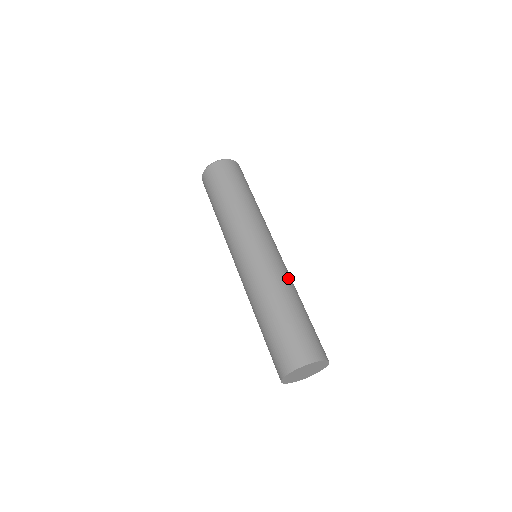
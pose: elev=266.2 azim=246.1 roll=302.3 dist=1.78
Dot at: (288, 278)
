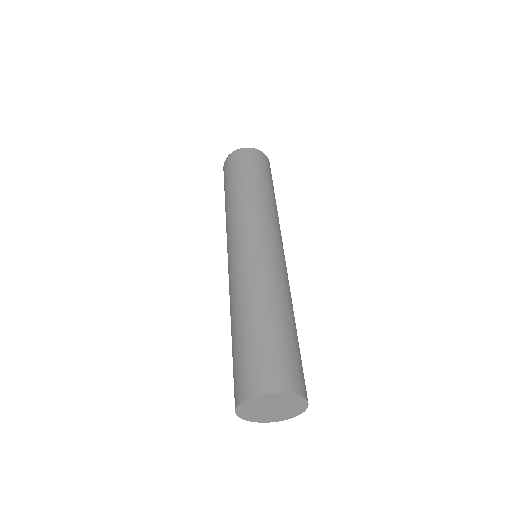
Dot at: (262, 279)
